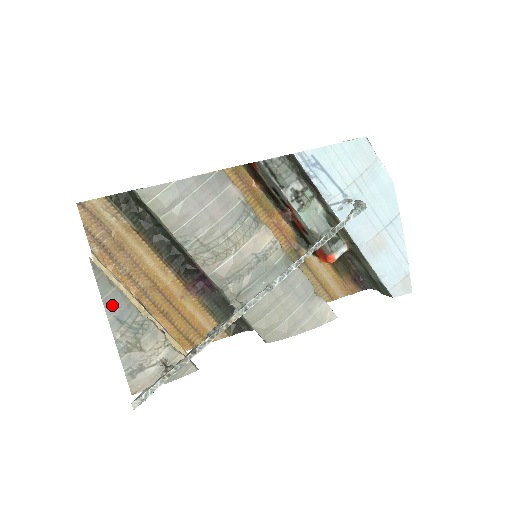
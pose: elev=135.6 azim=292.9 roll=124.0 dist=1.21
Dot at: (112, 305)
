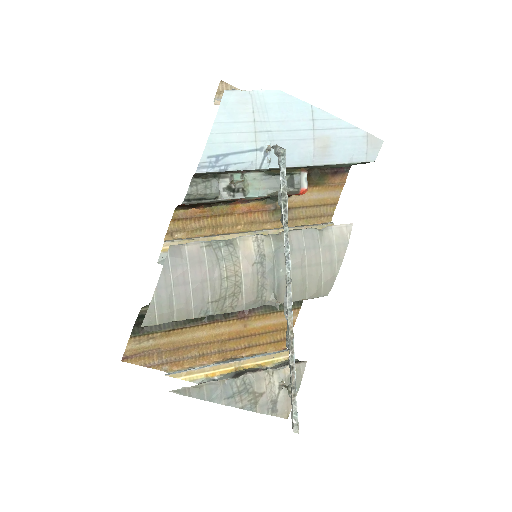
Dot at: (215, 396)
